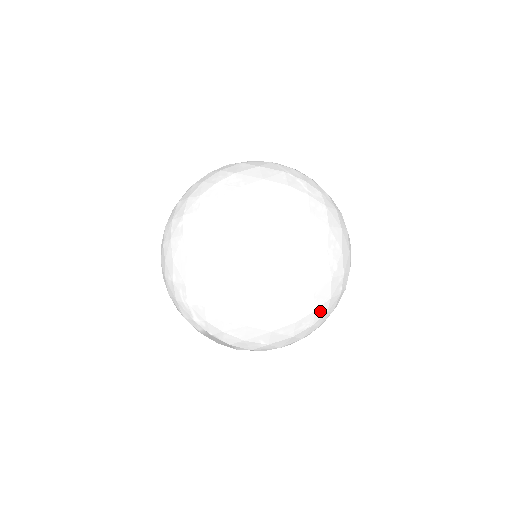
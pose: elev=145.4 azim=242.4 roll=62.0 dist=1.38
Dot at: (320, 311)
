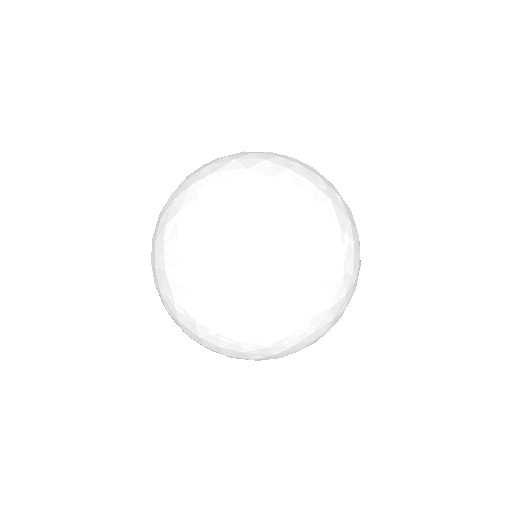
Dot at: (210, 255)
